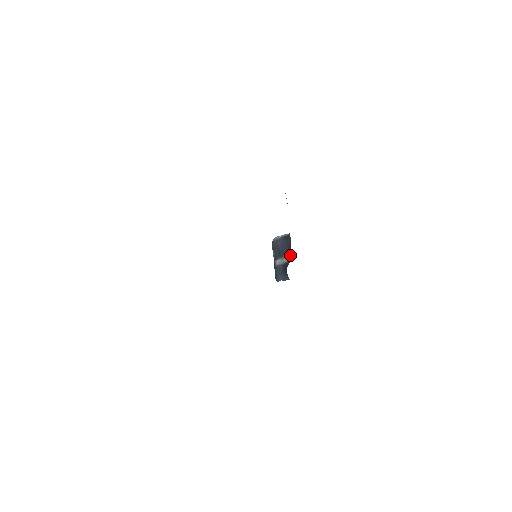
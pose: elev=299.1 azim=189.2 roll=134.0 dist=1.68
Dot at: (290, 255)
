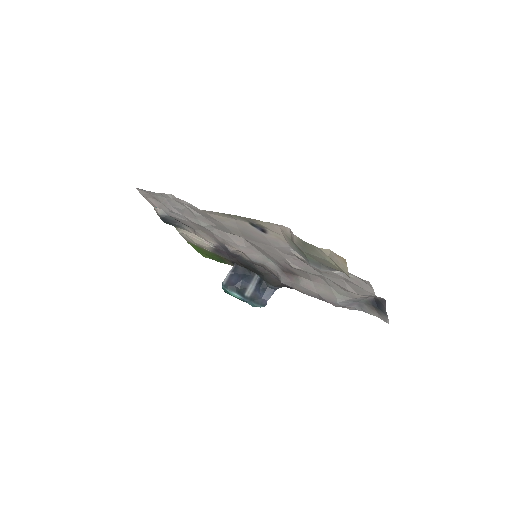
Dot at: (254, 276)
